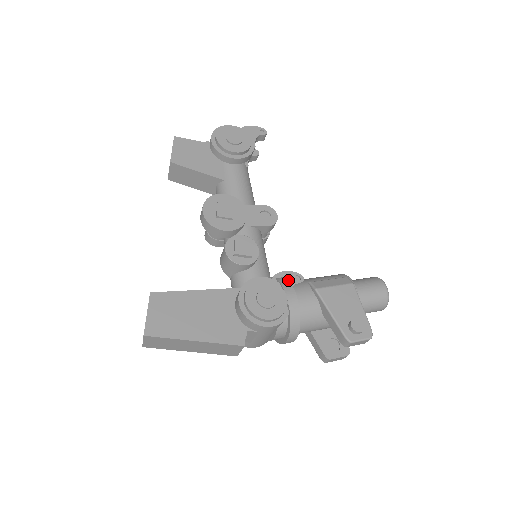
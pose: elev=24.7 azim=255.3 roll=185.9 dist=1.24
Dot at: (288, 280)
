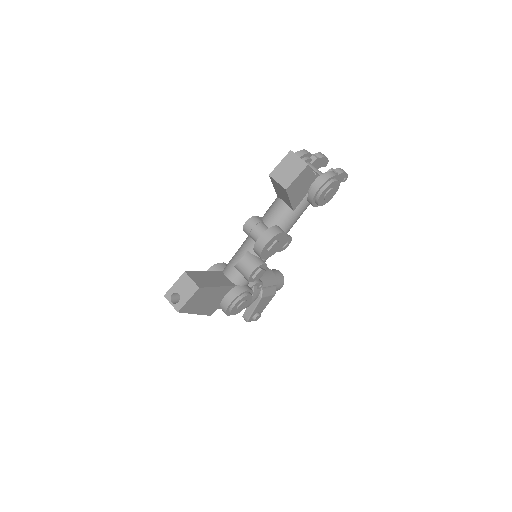
Dot at: occluded
